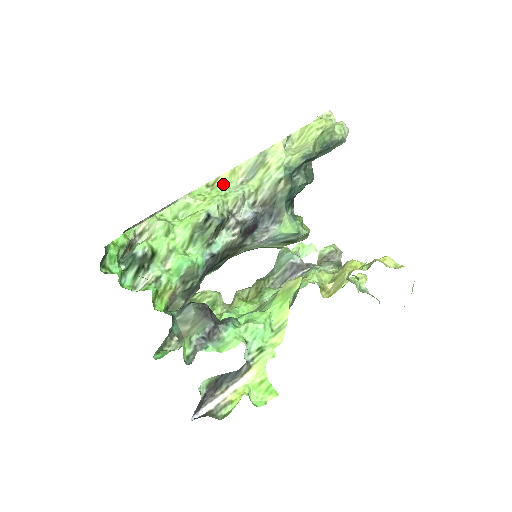
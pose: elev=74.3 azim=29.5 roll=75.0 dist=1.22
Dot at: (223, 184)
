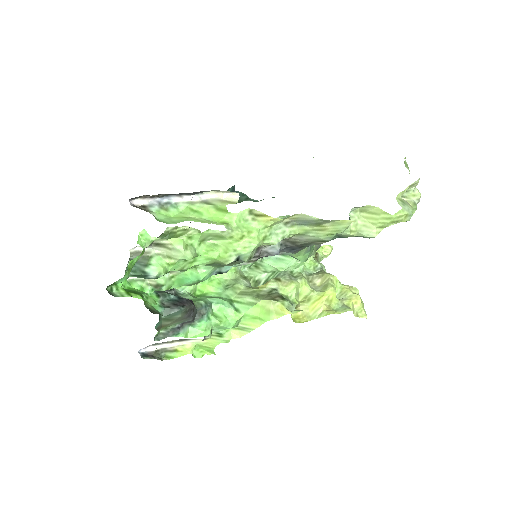
Dot at: (268, 225)
